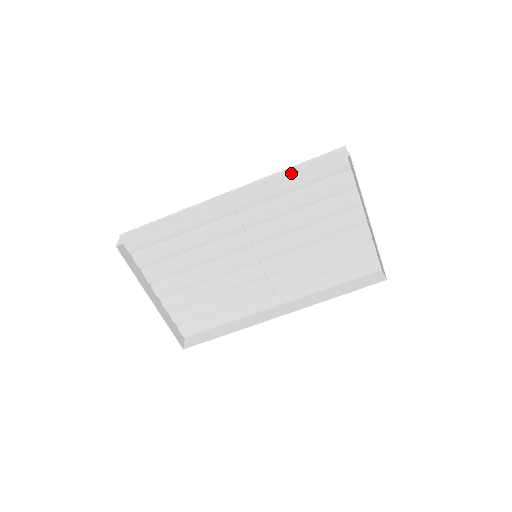
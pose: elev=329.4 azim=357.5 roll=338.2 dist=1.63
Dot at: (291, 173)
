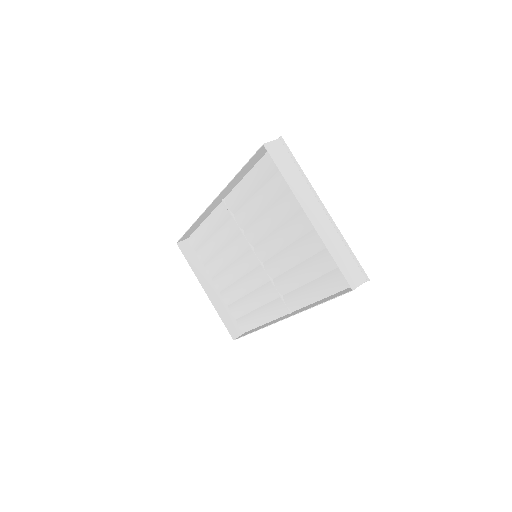
Dot at: (243, 172)
